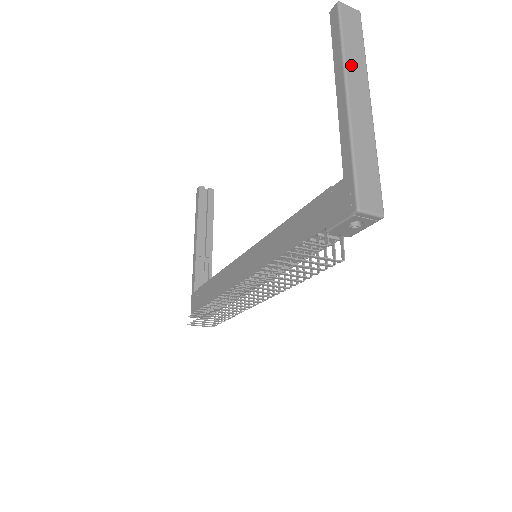
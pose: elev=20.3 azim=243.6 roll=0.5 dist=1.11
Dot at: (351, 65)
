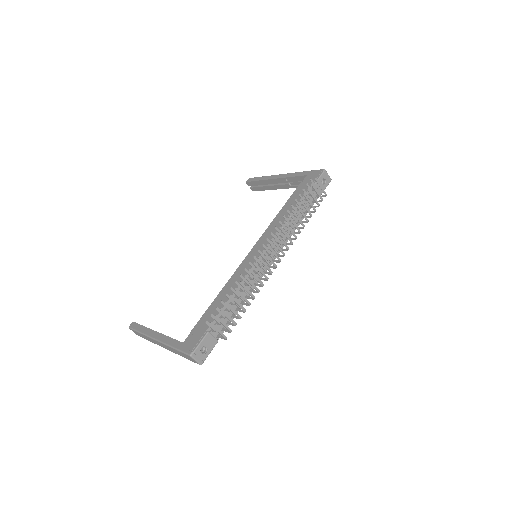
Dot at: occluded
